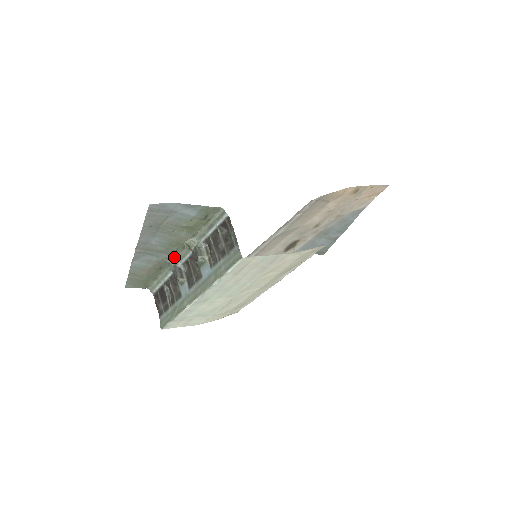
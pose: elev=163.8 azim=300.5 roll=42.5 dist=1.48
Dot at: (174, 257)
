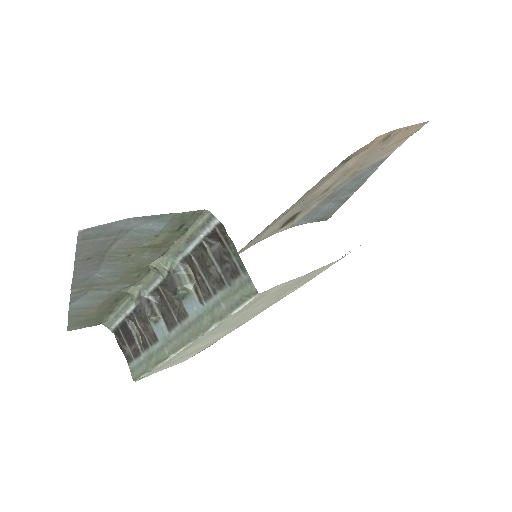
Dot at: (135, 284)
